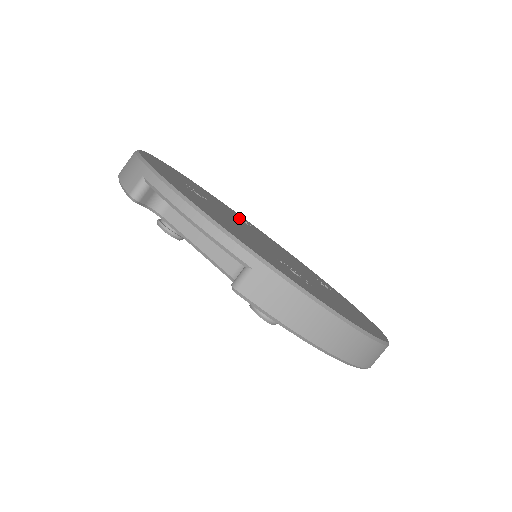
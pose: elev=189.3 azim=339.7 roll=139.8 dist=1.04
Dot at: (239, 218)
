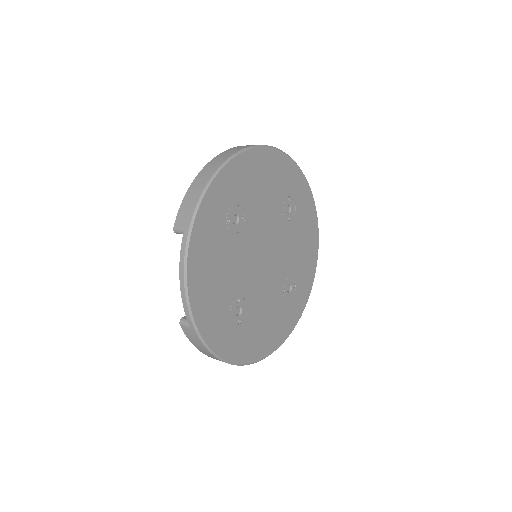
Dot at: (285, 206)
